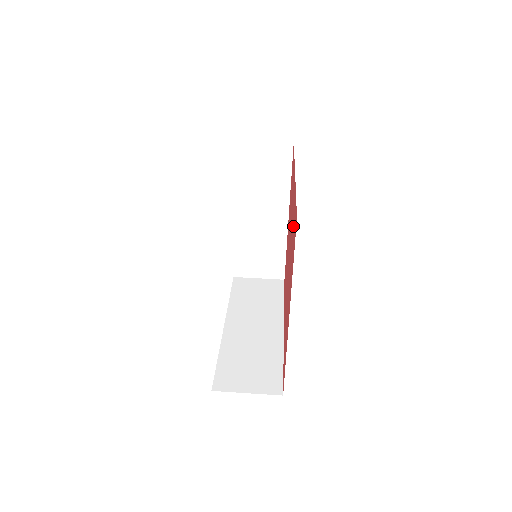
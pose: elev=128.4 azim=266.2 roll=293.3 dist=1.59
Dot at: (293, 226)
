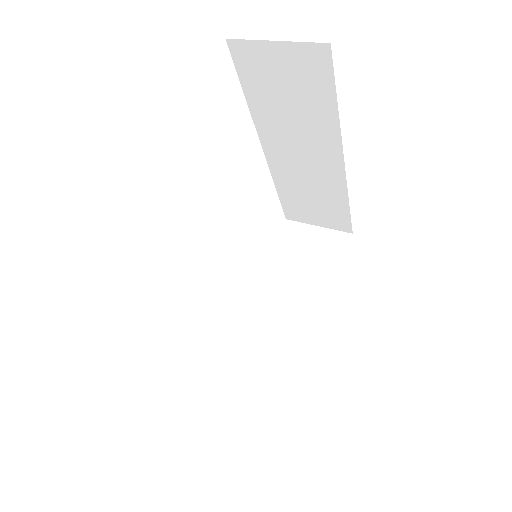
Dot at: occluded
